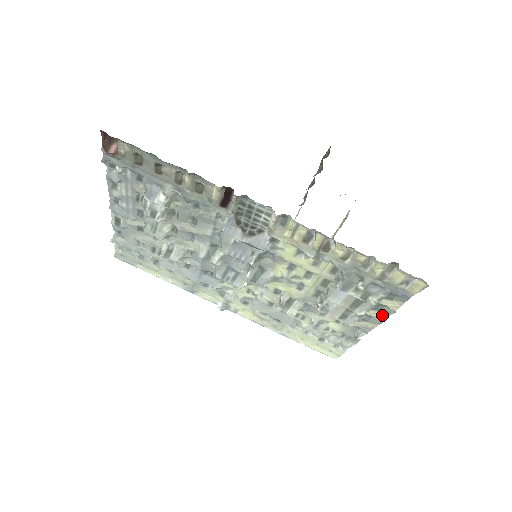
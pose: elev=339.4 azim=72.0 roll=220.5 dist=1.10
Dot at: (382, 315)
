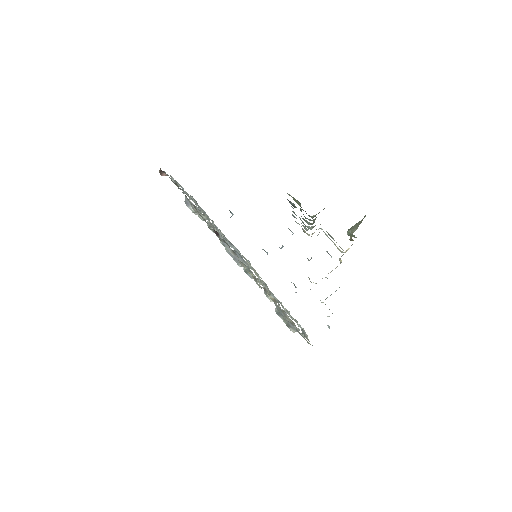
Dot at: occluded
